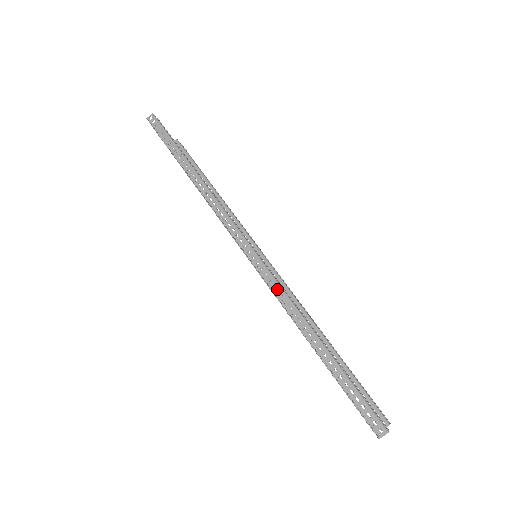
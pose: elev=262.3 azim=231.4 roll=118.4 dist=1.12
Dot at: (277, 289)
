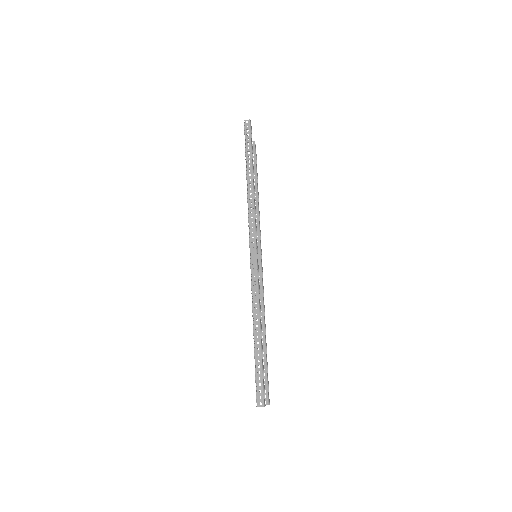
Dot at: (255, 286)
